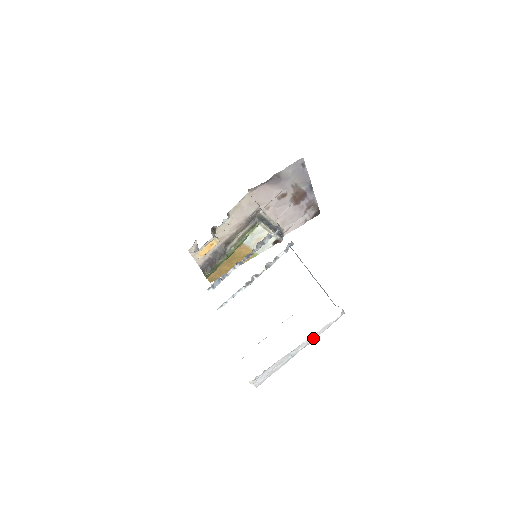
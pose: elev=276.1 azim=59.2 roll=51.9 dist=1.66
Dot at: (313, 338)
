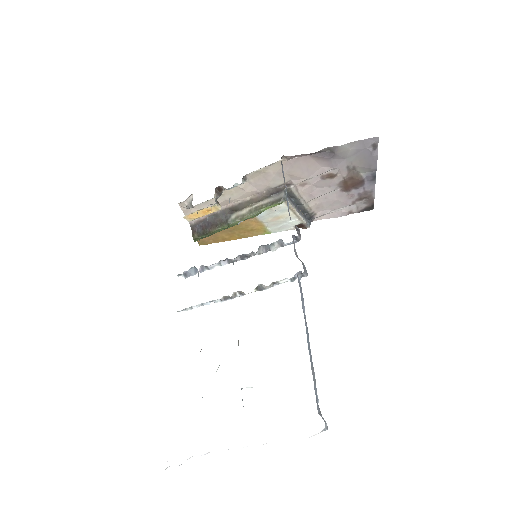
Dot at: occluded
